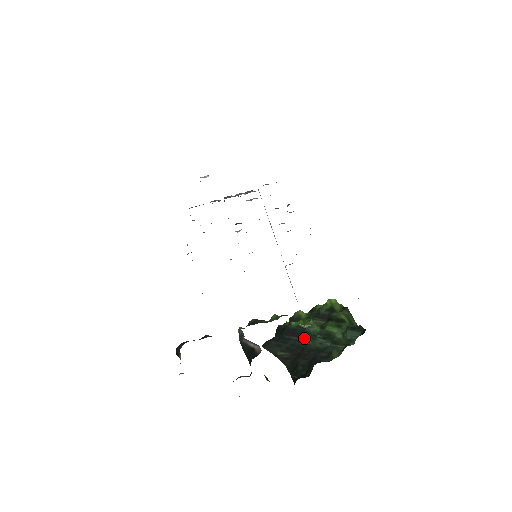
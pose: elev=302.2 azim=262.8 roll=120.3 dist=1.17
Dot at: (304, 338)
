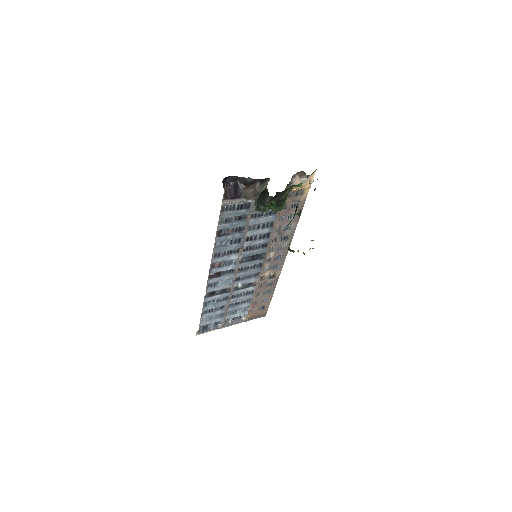
Dot at: occluded
